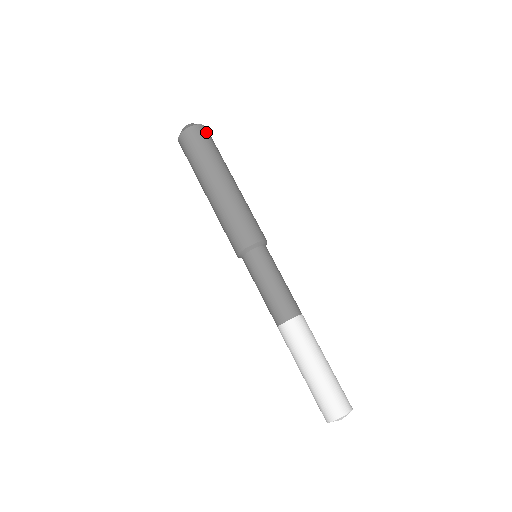
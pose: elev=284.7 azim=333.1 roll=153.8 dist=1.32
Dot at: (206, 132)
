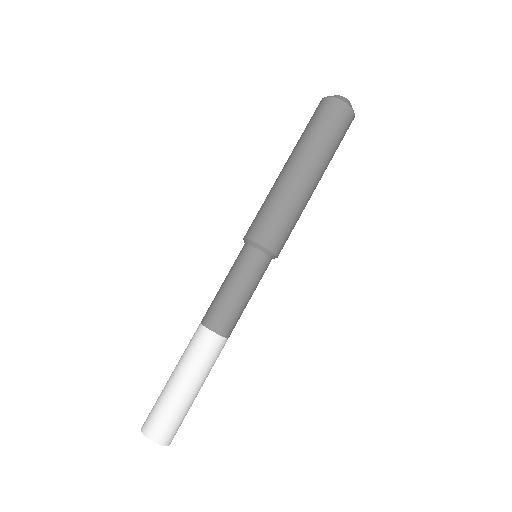
Dot at: (349, 120)
